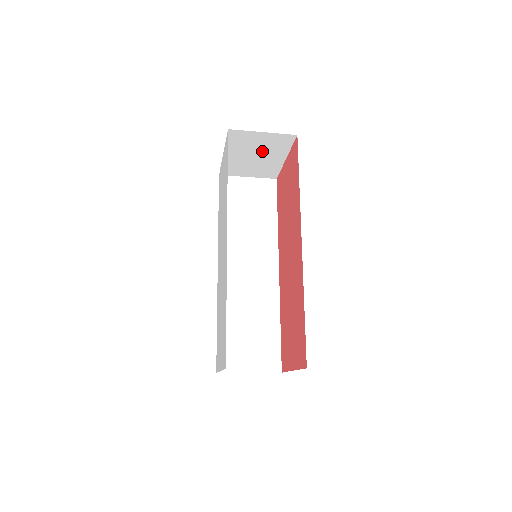
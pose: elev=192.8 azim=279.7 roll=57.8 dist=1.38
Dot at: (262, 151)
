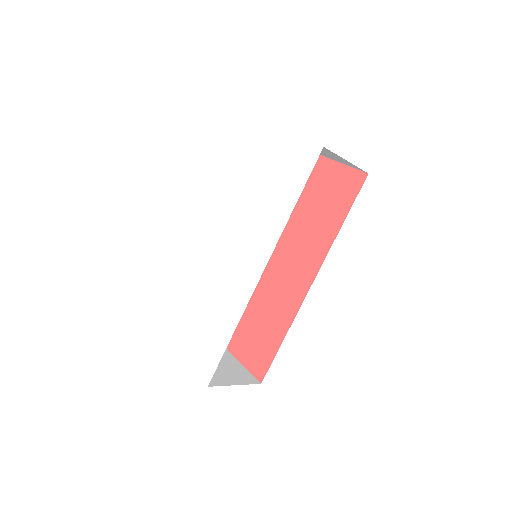
Dot at: (321, 151)
